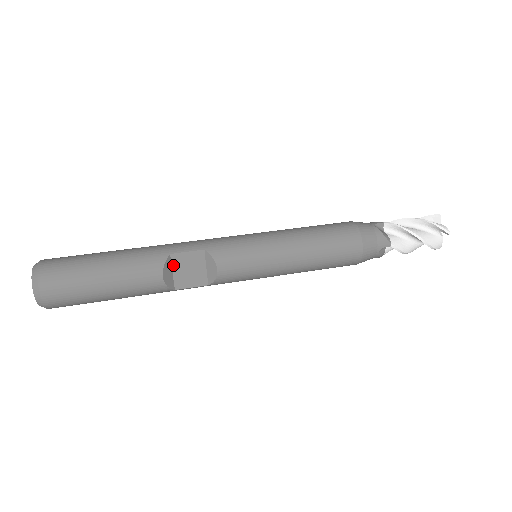
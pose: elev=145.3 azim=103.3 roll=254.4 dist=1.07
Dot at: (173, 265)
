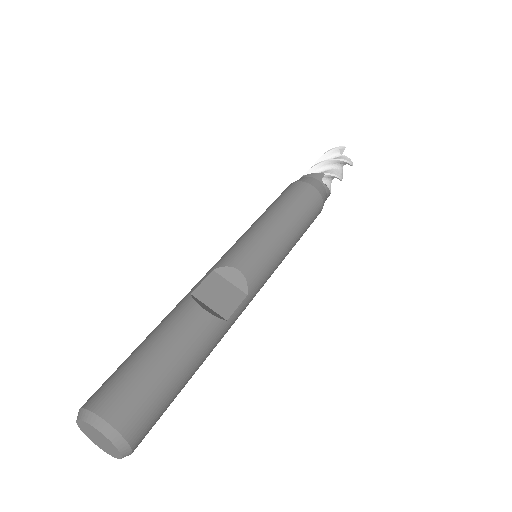
Dot at: (203, 301)
